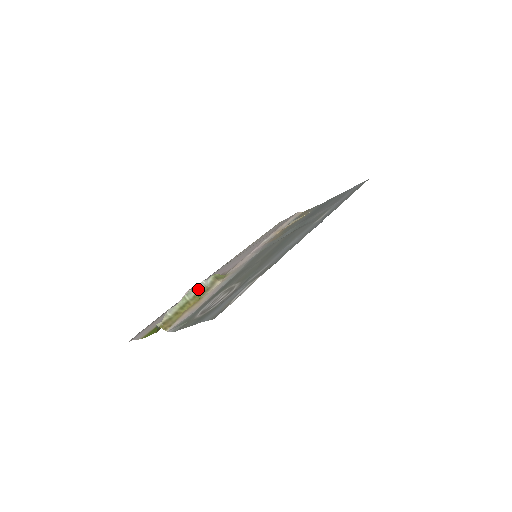
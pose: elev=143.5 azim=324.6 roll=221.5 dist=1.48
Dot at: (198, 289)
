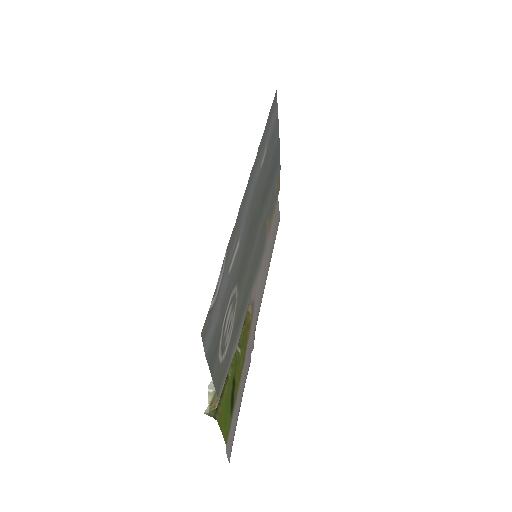
Dot at: occluded
